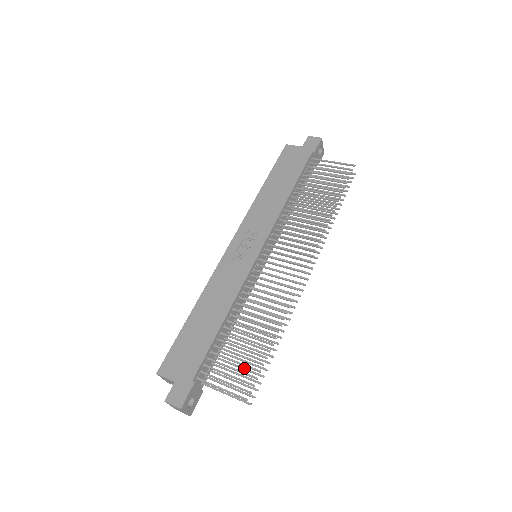
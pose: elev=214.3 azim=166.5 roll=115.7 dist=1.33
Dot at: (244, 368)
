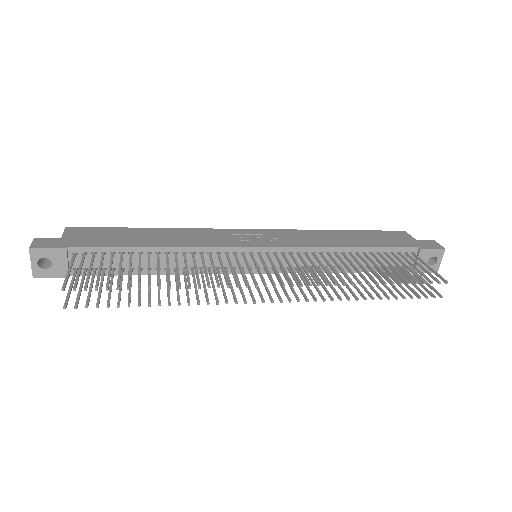
Dot at: (111, 289)
